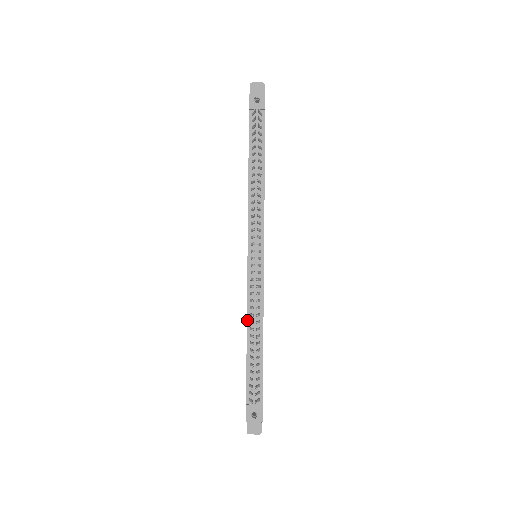
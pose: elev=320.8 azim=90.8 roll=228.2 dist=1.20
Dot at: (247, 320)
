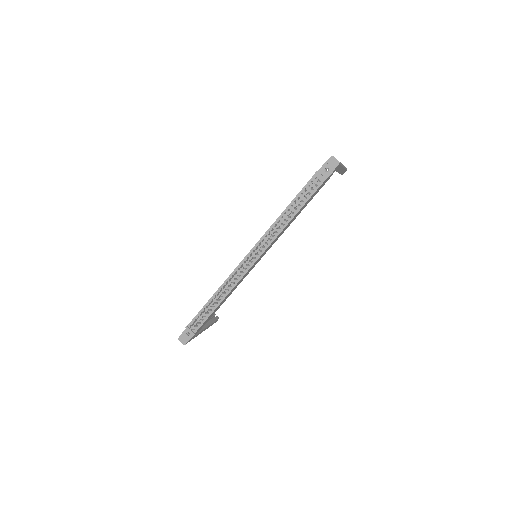
Dot at: (220, 287)
